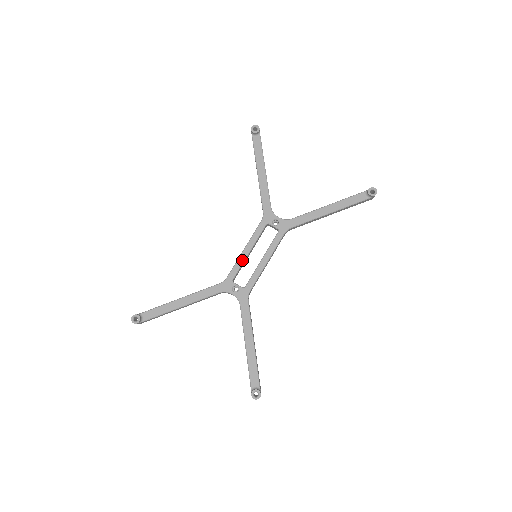
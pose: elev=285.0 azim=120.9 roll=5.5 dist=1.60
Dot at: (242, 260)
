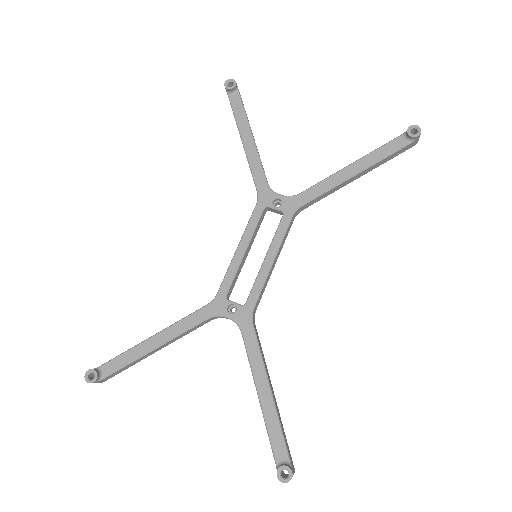
Dot at: (236, 265)
